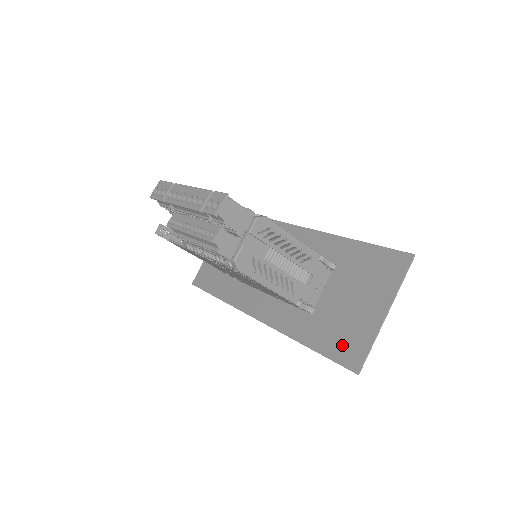
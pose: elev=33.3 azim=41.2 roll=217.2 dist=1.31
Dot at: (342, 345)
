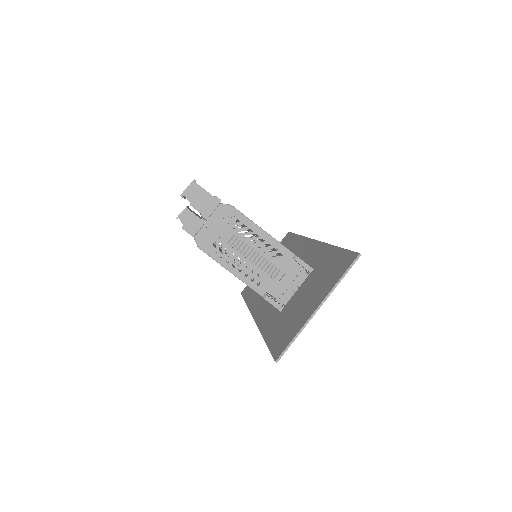
Dot at: (281, 337)
